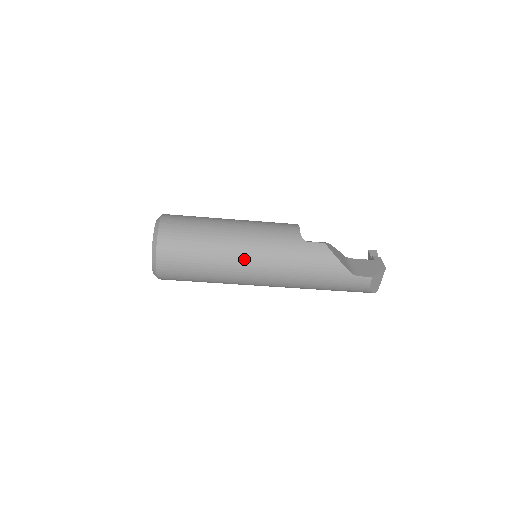
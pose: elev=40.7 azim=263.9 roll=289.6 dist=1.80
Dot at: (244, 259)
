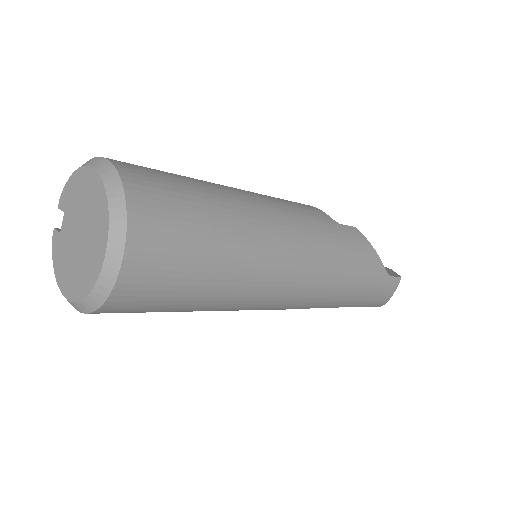
Dot at: (279, 249)
